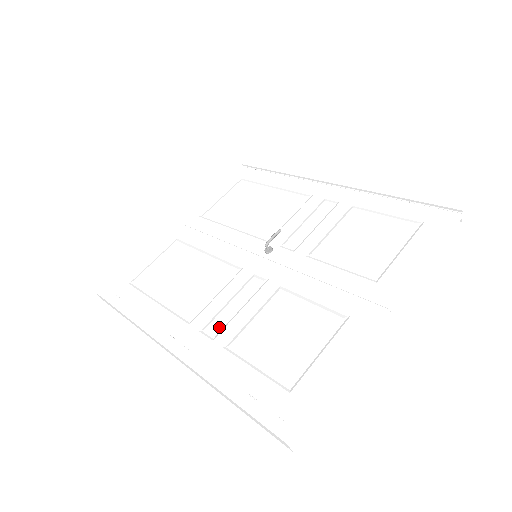
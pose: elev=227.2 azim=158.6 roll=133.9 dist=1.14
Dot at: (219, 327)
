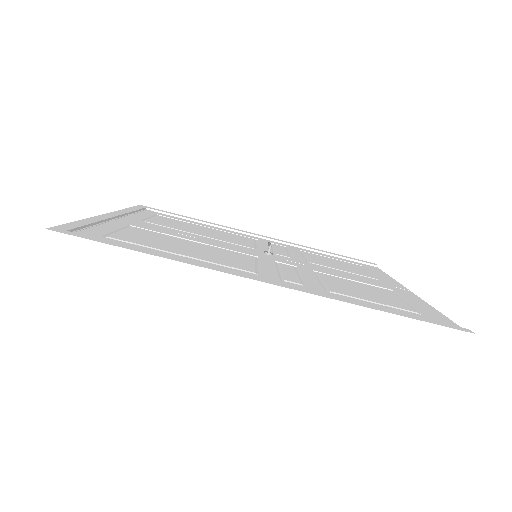
Dot at: (300, 281)
